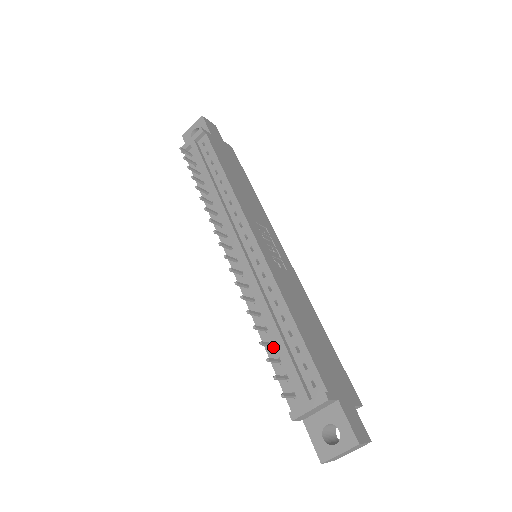
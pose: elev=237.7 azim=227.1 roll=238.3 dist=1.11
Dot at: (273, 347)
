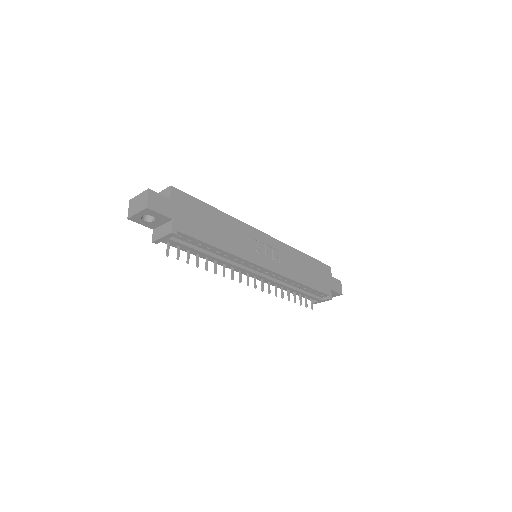
Dot at: occluded
